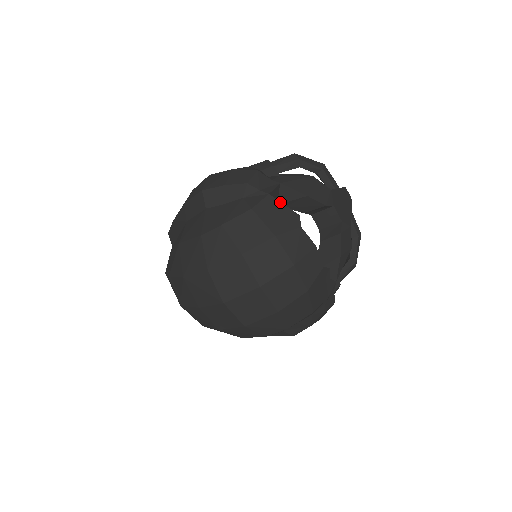
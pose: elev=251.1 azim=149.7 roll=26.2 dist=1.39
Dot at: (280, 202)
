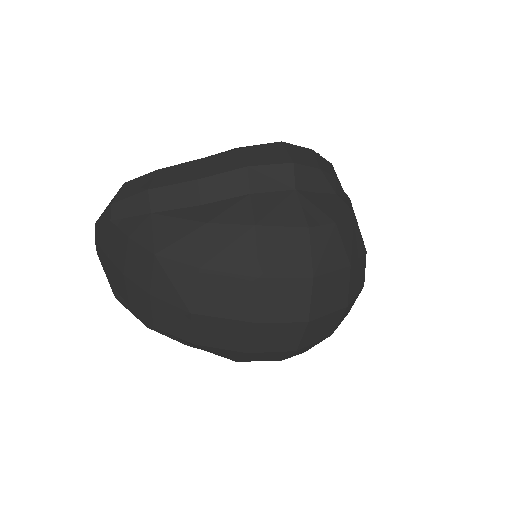
Dot at: occluded
